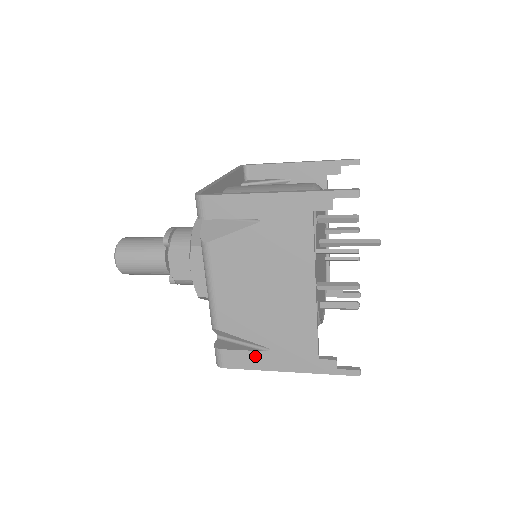
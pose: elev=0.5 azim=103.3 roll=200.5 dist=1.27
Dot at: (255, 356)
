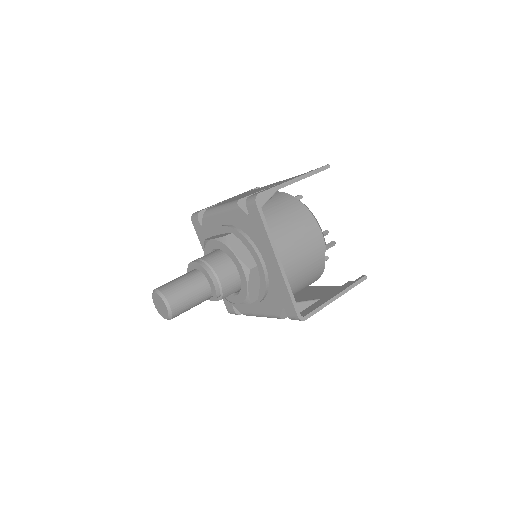
Dot at: occluded
